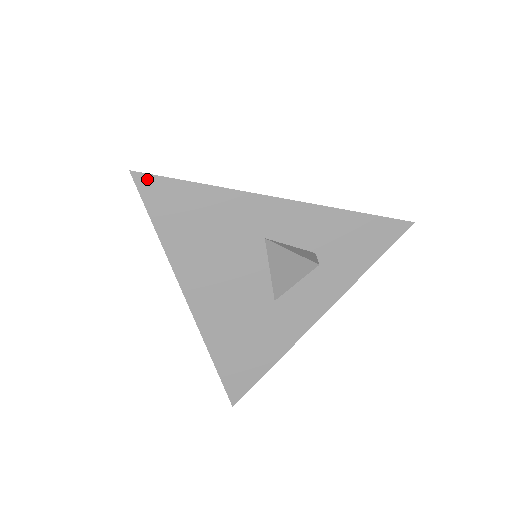
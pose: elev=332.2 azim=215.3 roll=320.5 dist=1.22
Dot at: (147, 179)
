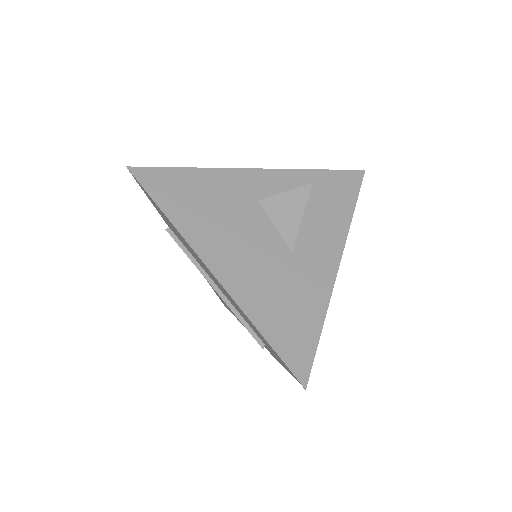
Dot at: (143, 171)
